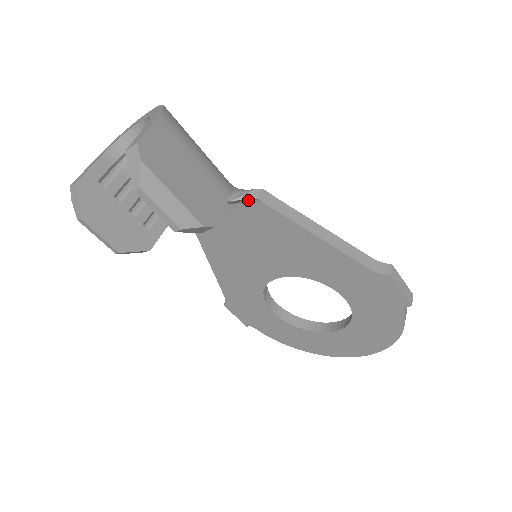
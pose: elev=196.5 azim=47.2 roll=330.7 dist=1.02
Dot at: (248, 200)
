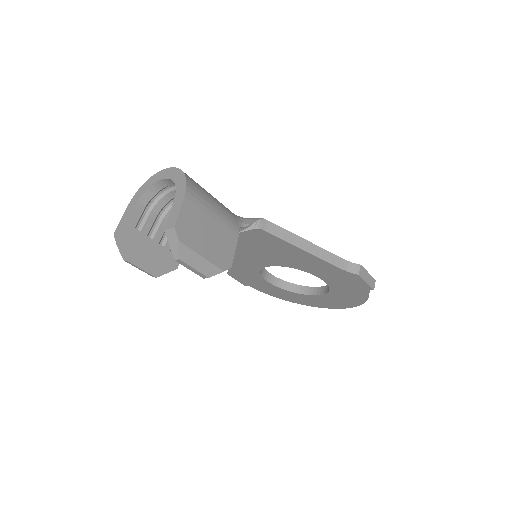
Dot at: (251, 228)
